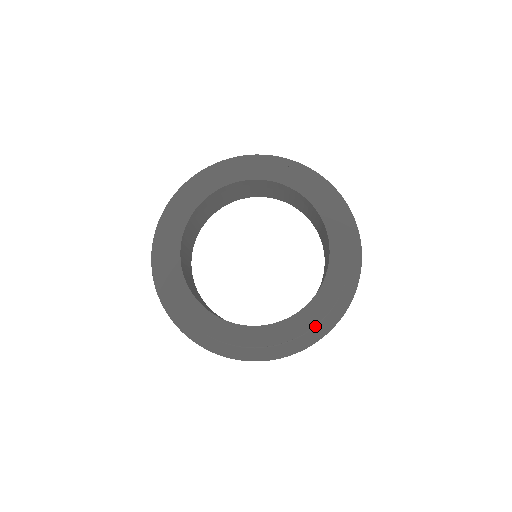
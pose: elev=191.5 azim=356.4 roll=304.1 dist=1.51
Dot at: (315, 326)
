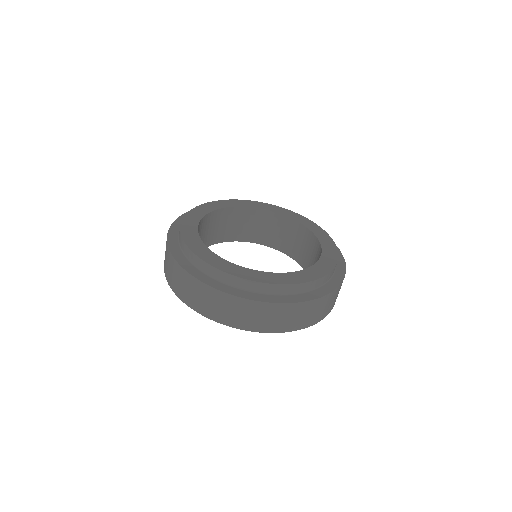
Dot at: (293, 294)
